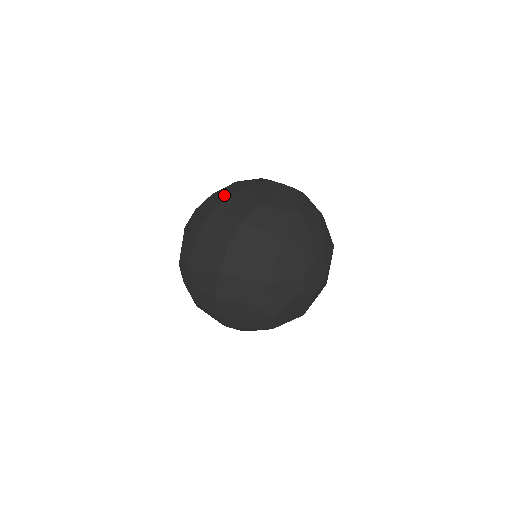
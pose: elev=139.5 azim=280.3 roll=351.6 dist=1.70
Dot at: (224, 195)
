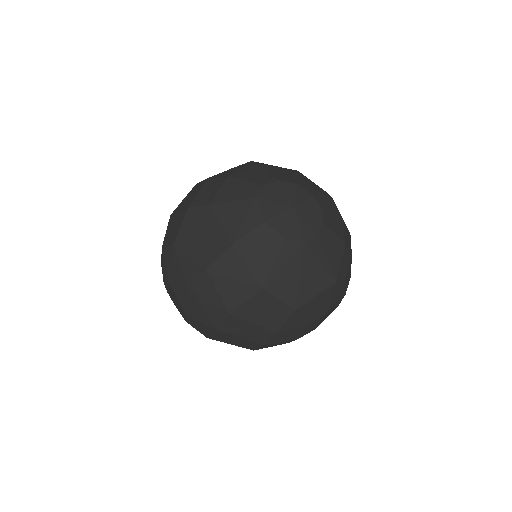
Dot at: (234, 289)
